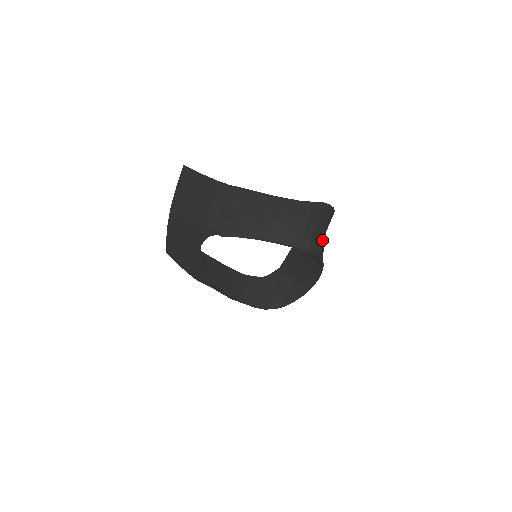
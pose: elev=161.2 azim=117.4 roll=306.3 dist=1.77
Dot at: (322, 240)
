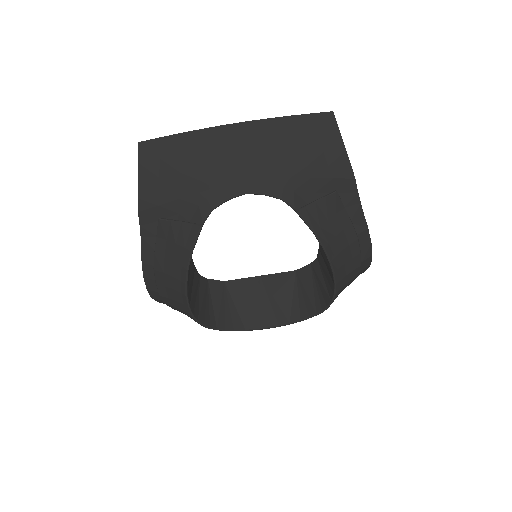
Dot at: occluded
